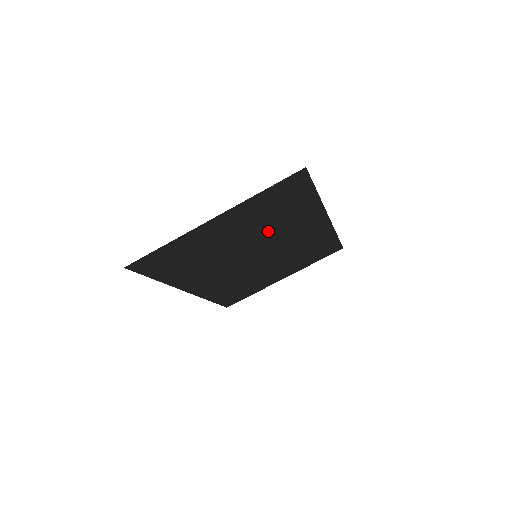
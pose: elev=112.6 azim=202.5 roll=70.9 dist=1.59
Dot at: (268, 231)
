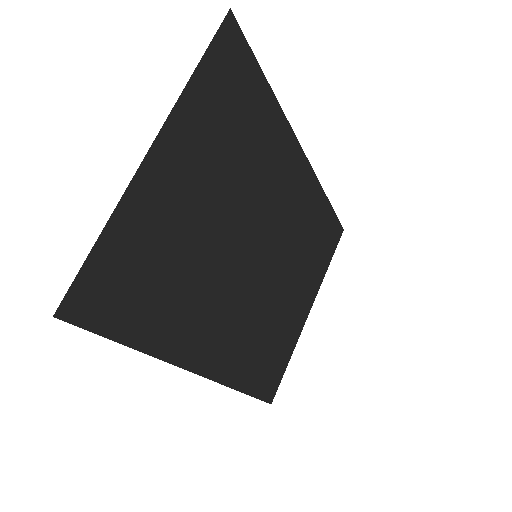
Dot at: (246, 187)
